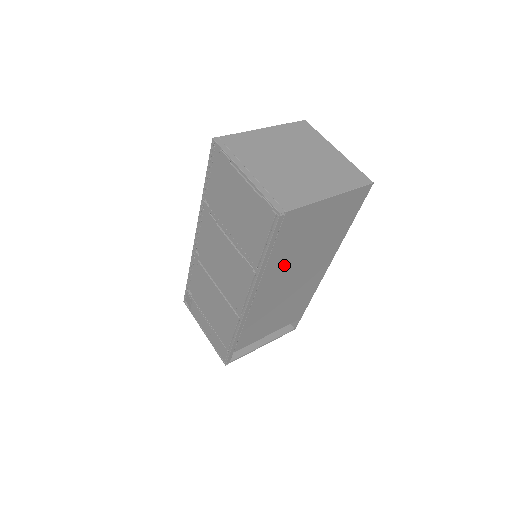
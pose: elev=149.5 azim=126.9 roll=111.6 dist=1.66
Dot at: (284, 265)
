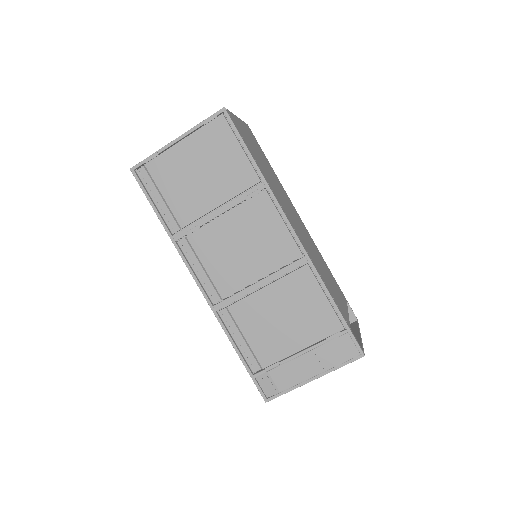
Dot at: (274, 187)
